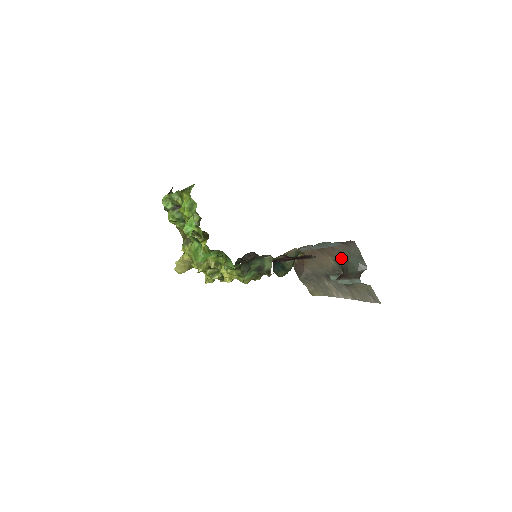
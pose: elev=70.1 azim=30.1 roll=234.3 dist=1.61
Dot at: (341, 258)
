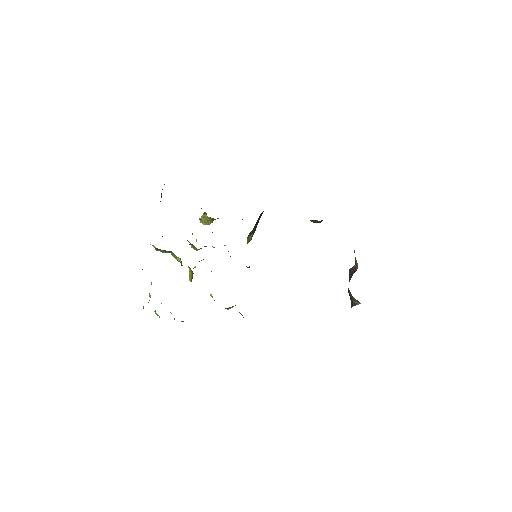
Dot at: occluded
